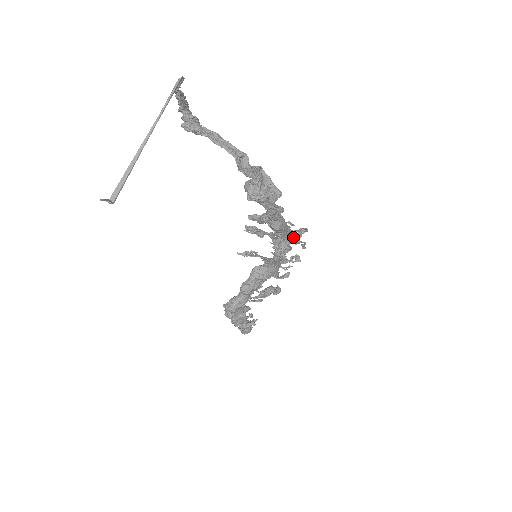
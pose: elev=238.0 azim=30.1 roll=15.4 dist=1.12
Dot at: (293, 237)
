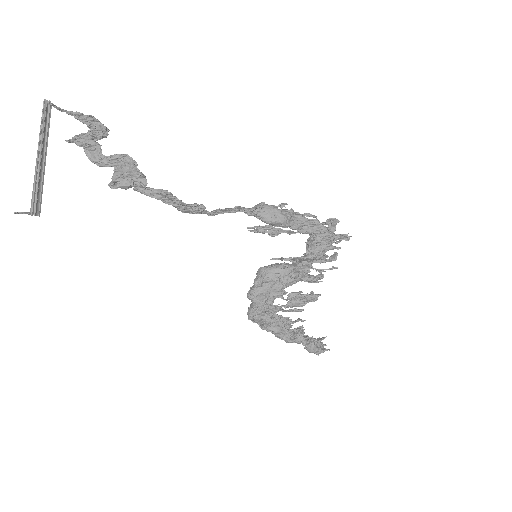
Dot at: (327, 232)
